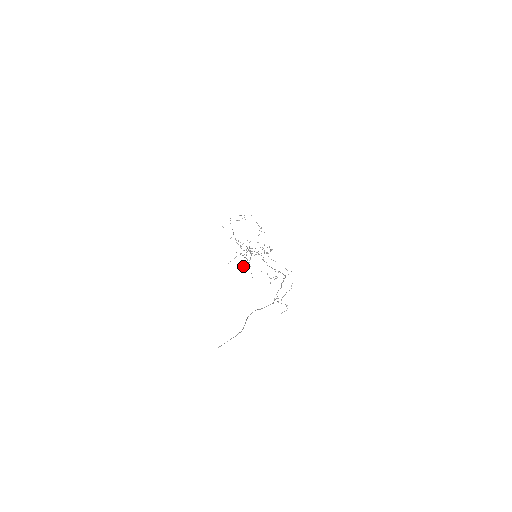
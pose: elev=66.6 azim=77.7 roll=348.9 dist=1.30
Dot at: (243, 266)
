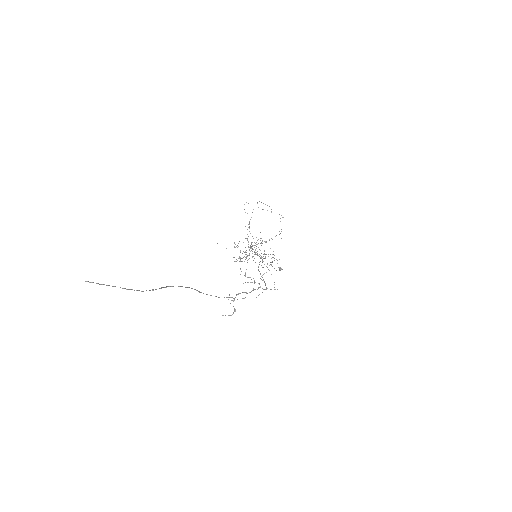
Dot at: occluded
